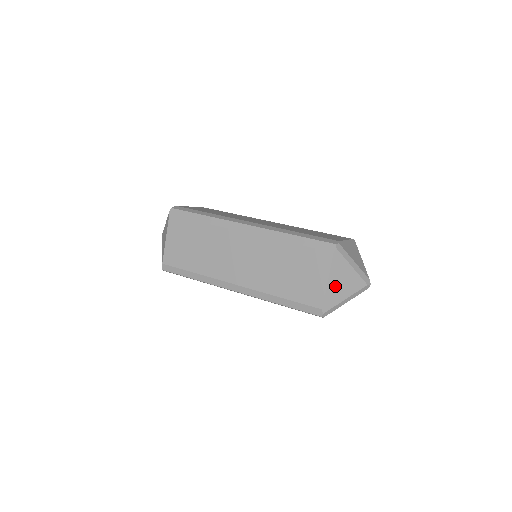
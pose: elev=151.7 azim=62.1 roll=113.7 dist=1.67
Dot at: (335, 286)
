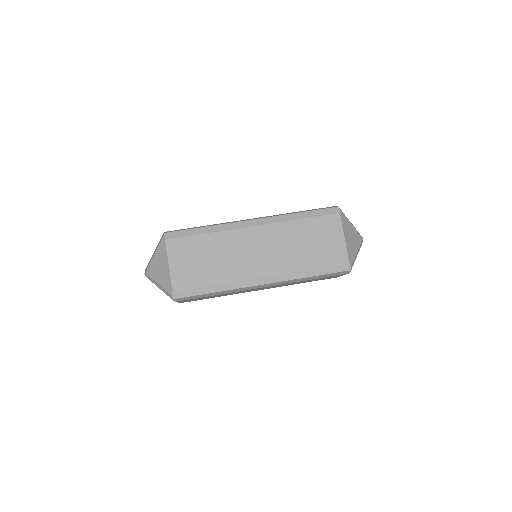
Dot at: occluded
